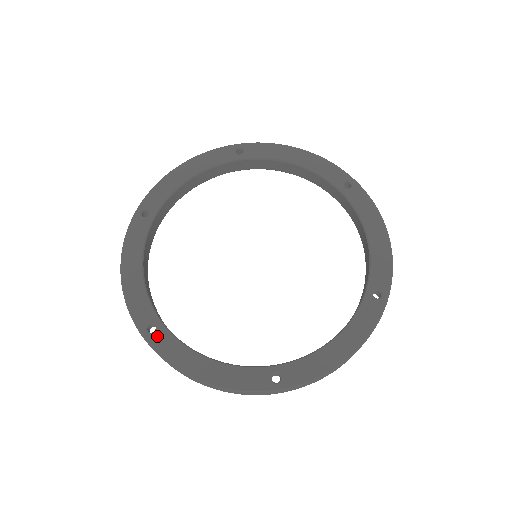
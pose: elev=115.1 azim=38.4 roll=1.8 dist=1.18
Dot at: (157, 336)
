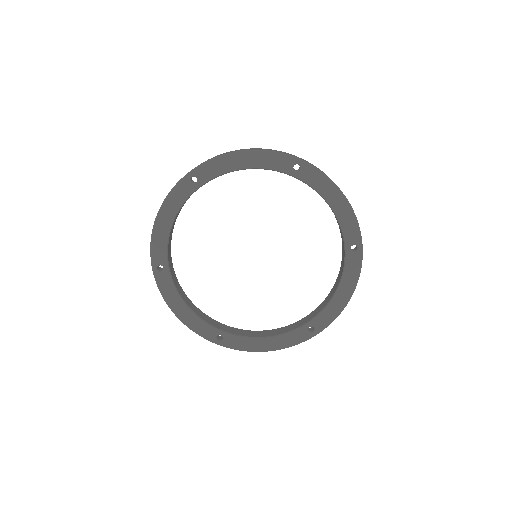
Dot at: (226, 341)
